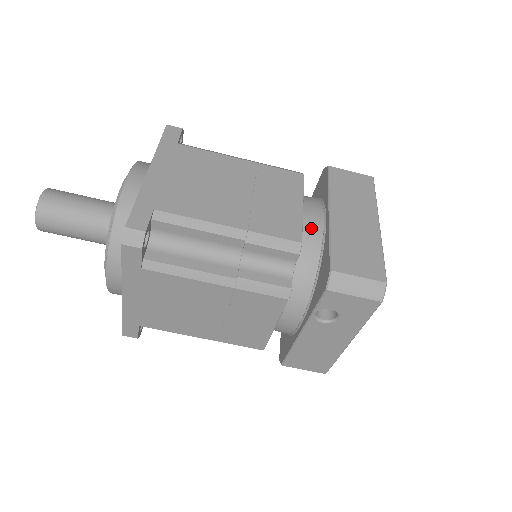
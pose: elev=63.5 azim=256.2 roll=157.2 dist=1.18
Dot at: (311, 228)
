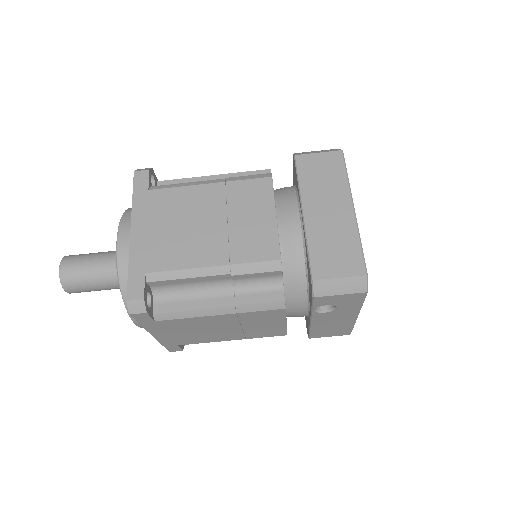
Dot at: (290, 234)
